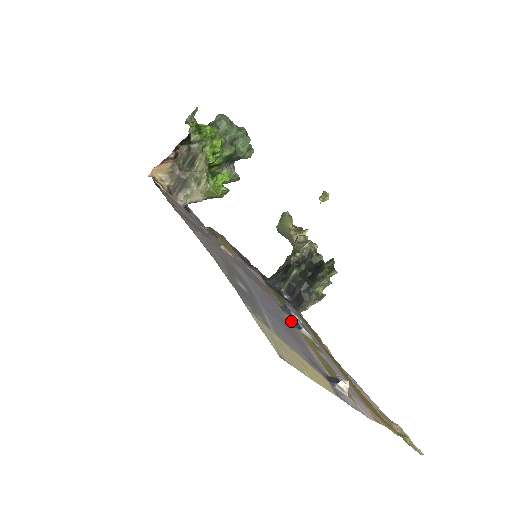
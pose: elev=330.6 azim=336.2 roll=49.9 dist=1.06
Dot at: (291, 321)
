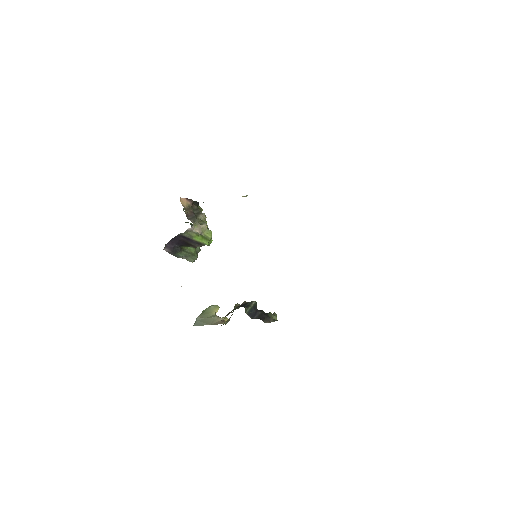
Dot at: occluded
